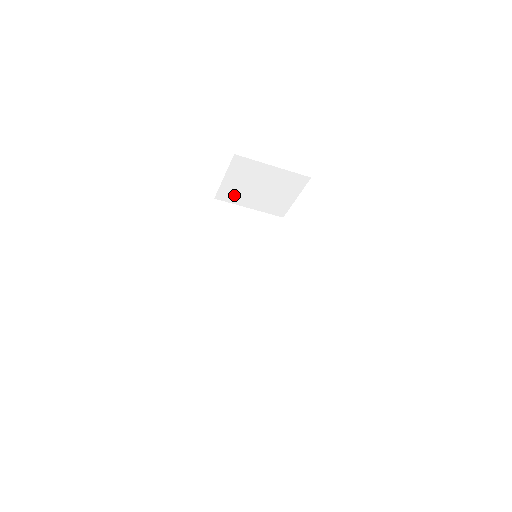
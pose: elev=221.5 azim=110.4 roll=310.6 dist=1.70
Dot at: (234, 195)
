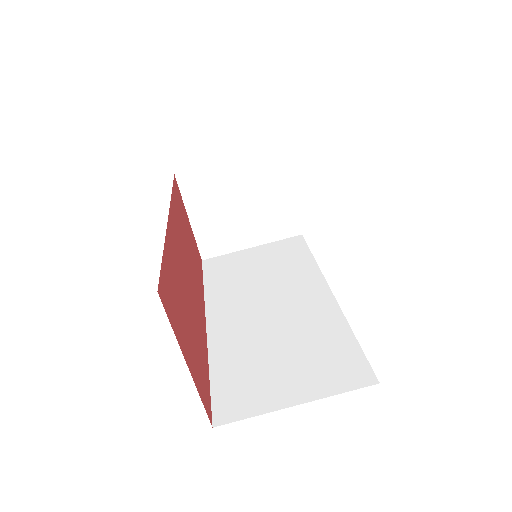
Dot at: (220, 239)
